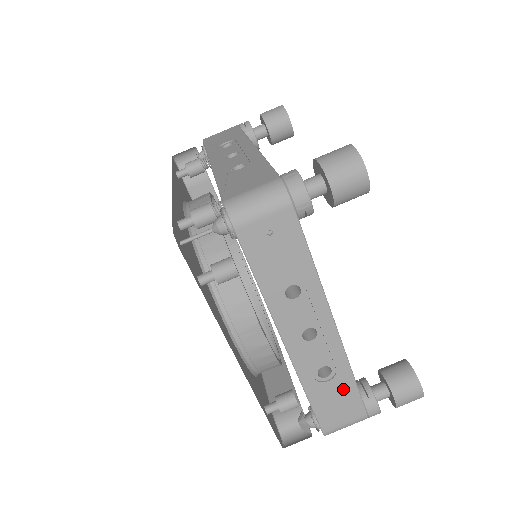
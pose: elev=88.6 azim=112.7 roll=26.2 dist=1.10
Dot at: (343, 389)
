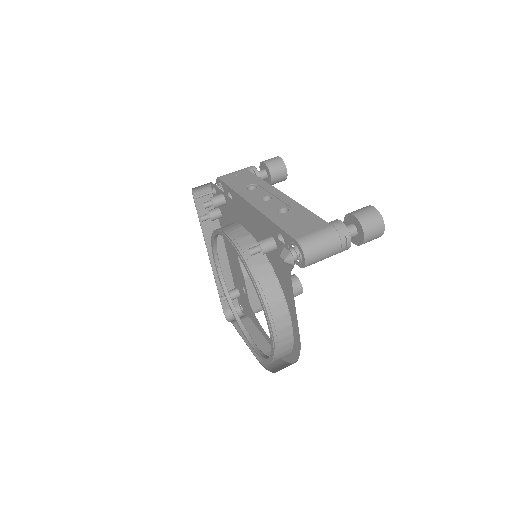
Dot at: (302, 215)
